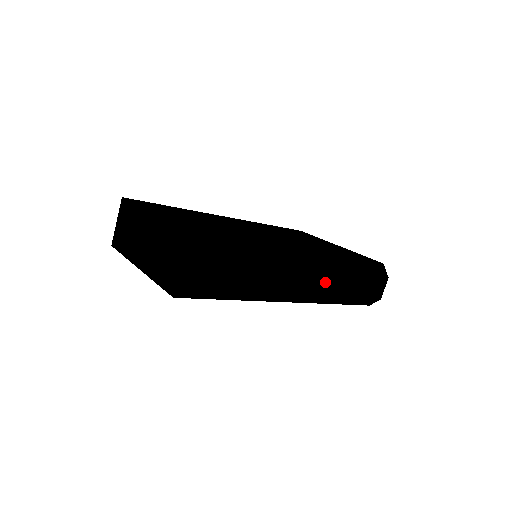
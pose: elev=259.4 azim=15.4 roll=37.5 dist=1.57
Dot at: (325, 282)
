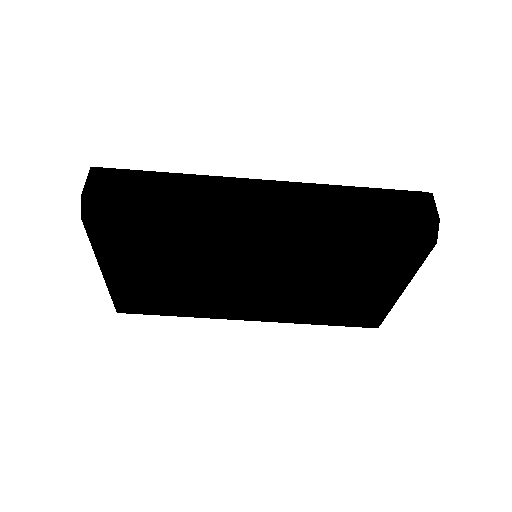
Dot at: (301, 195)
